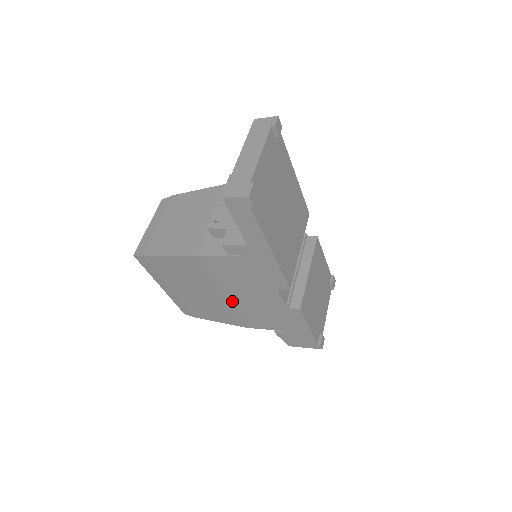
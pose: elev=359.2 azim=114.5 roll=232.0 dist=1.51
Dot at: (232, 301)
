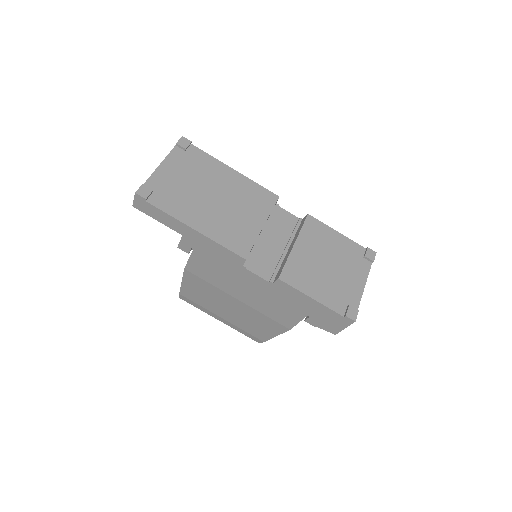
Dot at: (247, 303)
